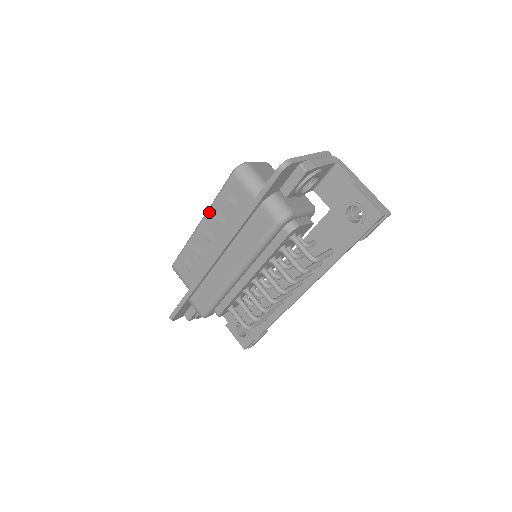
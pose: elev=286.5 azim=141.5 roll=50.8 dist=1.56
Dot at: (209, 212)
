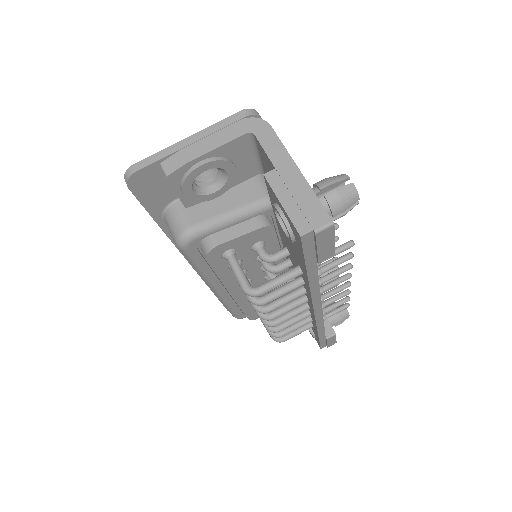
Dot at: occluded
